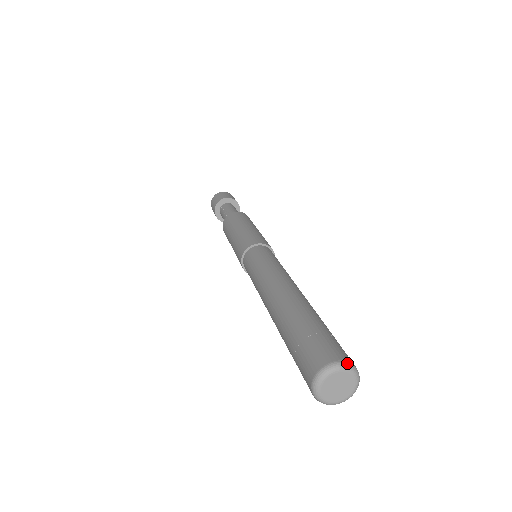
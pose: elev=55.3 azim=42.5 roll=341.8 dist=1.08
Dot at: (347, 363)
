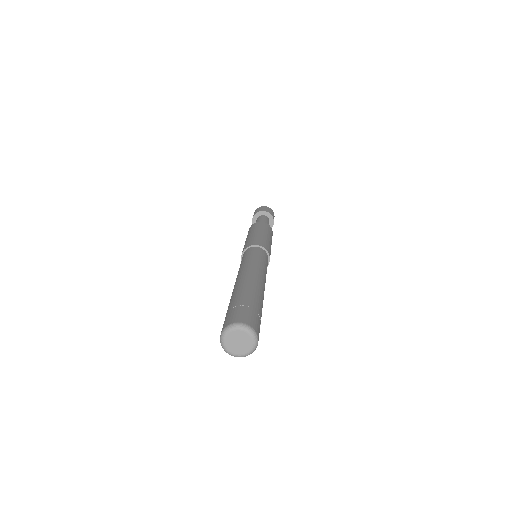
Dot at: (236, 324)
